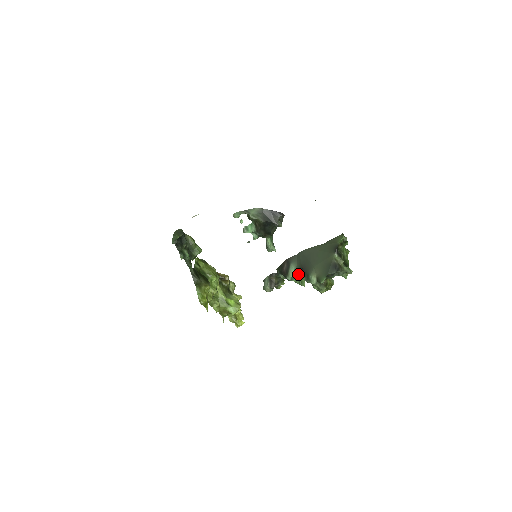
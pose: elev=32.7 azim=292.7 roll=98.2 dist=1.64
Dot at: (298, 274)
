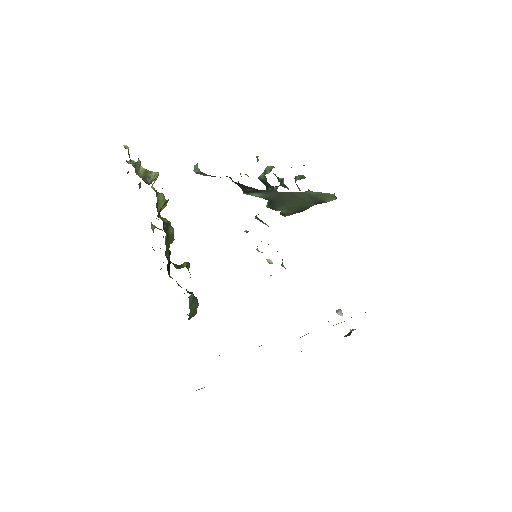
Dot at: occluded
